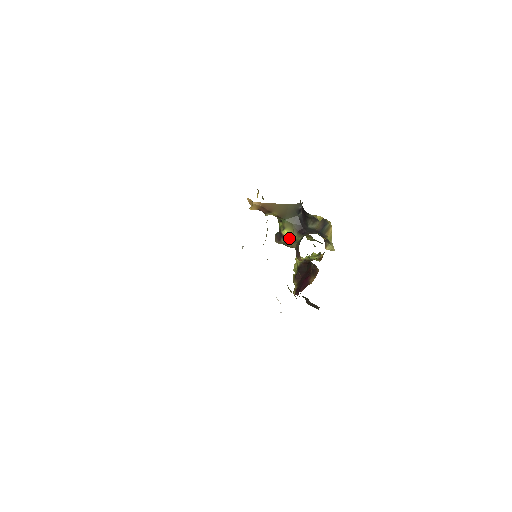
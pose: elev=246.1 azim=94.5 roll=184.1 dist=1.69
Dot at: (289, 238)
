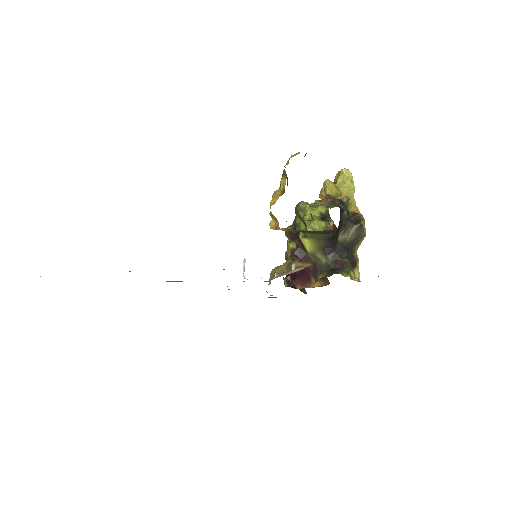
Dot at: (308, 248)
